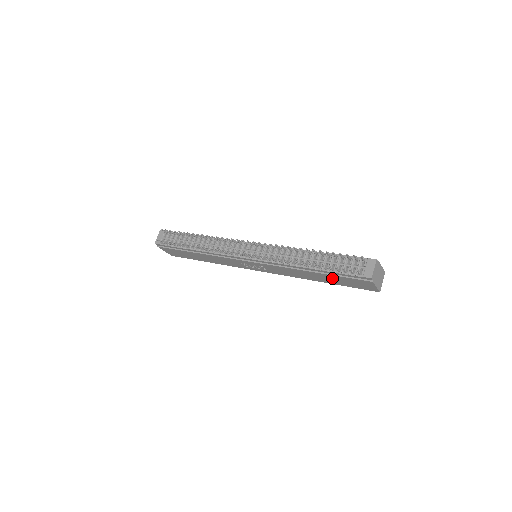
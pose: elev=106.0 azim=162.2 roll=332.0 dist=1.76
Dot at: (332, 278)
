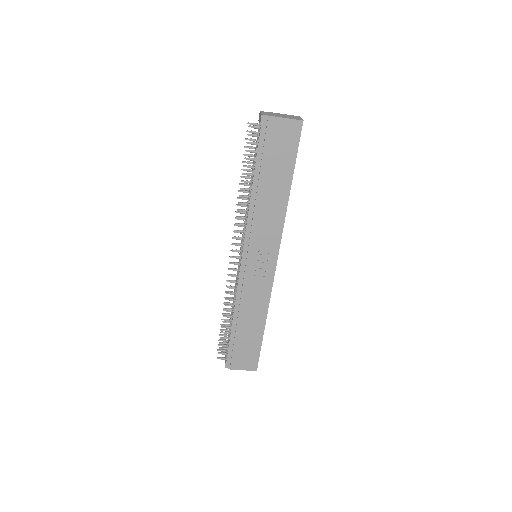
Dot at: (272, 168)
